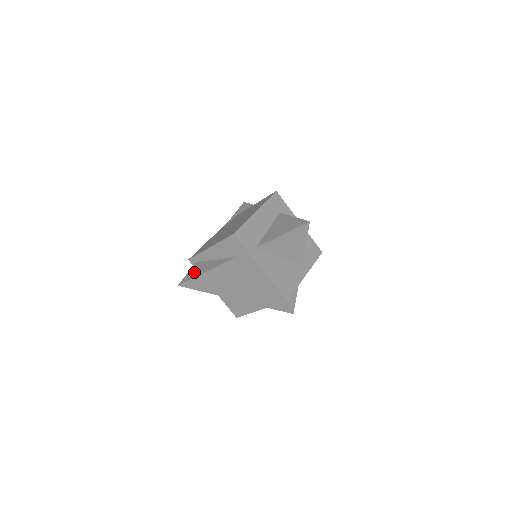
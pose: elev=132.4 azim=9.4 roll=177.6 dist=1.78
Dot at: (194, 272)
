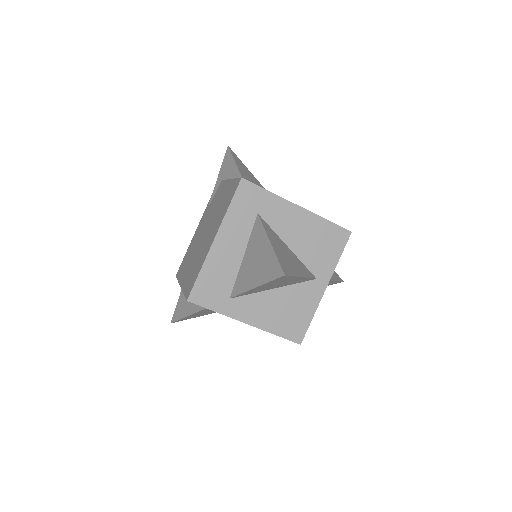
Dot at: (181, 306)
